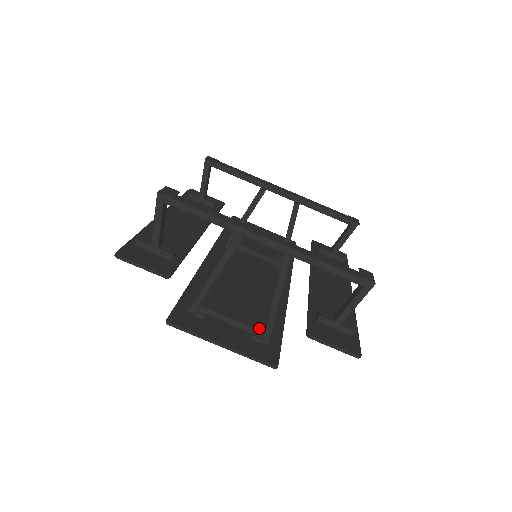
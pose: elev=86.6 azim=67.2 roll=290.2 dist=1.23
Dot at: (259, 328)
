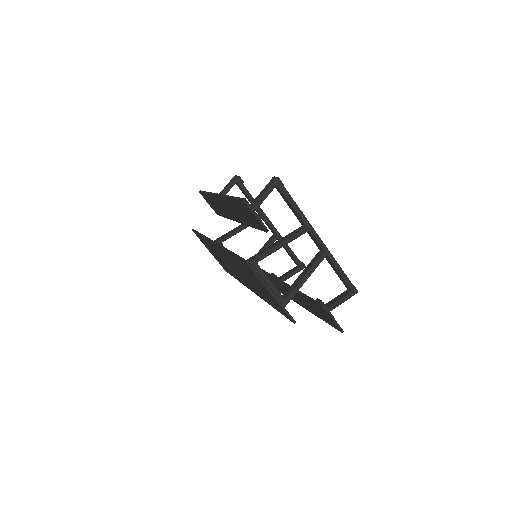
Dot at: (282, 296)
